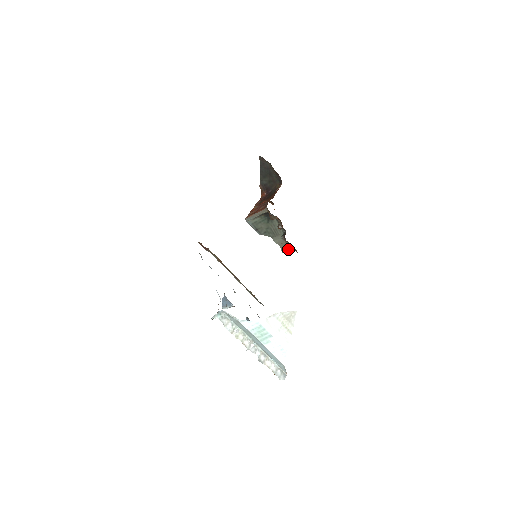
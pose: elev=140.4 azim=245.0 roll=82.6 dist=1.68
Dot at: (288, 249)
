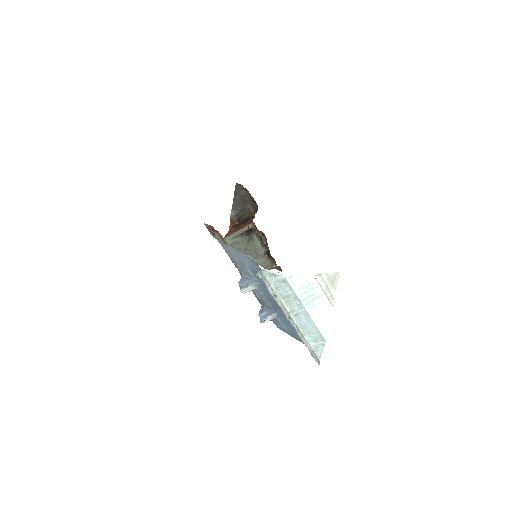
Dot at: (273, 265)
